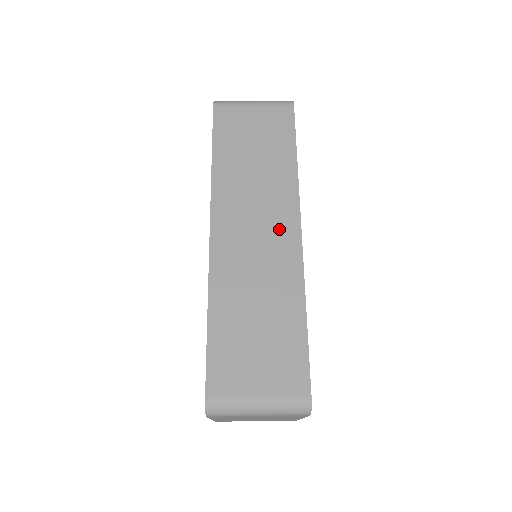
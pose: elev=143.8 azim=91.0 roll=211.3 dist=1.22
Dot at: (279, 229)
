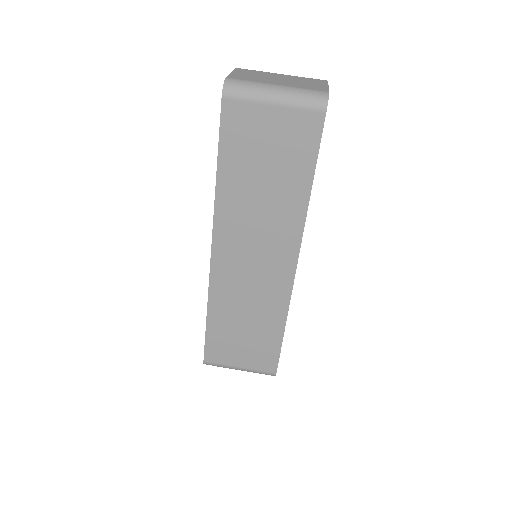
Dot at: (276, 261)
